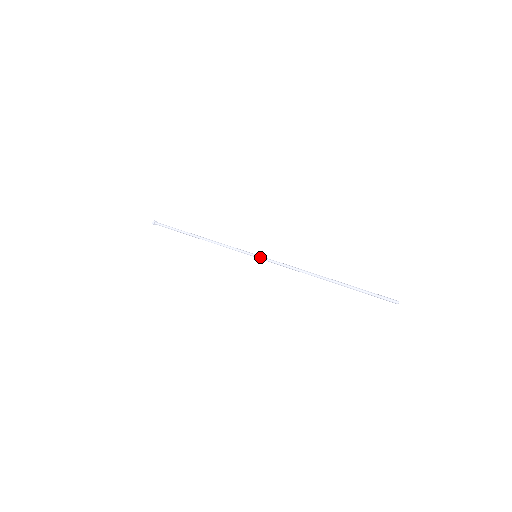
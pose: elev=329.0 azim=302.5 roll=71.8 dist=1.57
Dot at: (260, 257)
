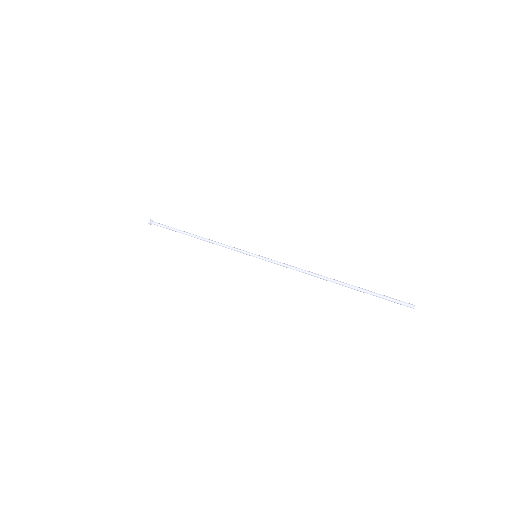
Dot at: (261, 256)
